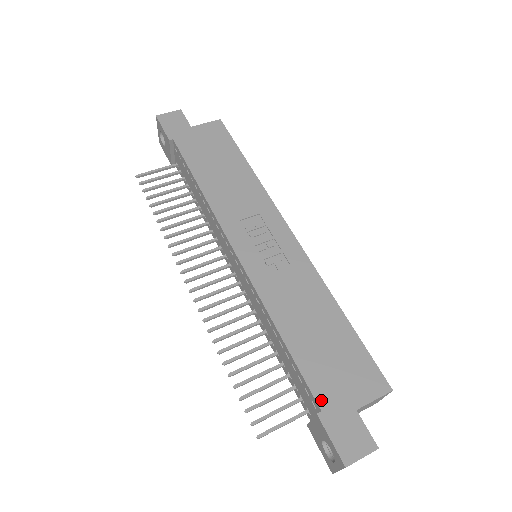
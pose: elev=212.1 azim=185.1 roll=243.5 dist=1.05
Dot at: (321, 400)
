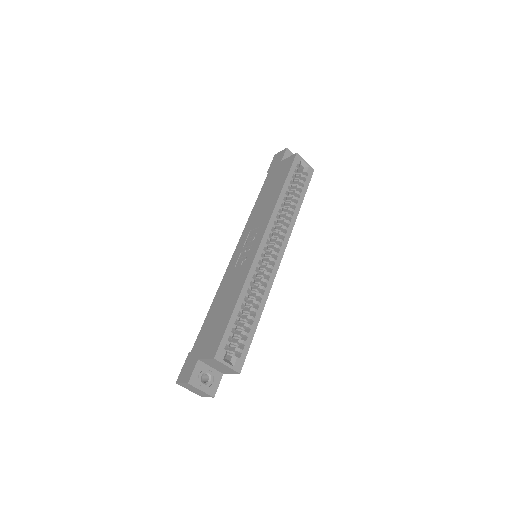
Dot at: (195, 346)
